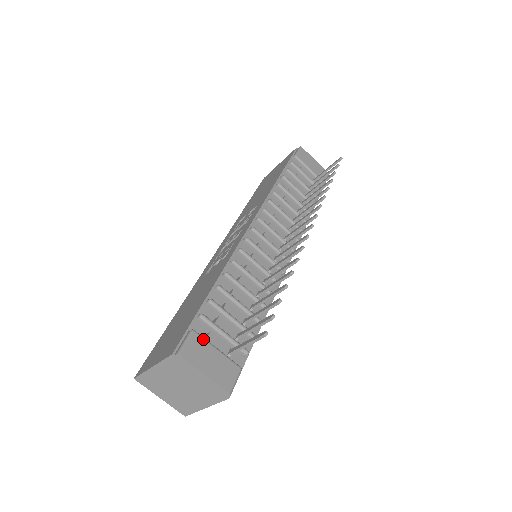
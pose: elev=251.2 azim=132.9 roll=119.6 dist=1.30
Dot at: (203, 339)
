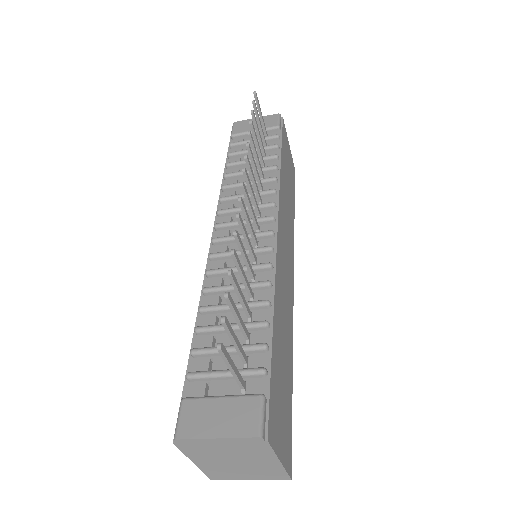
Dot at: (198, 400)
